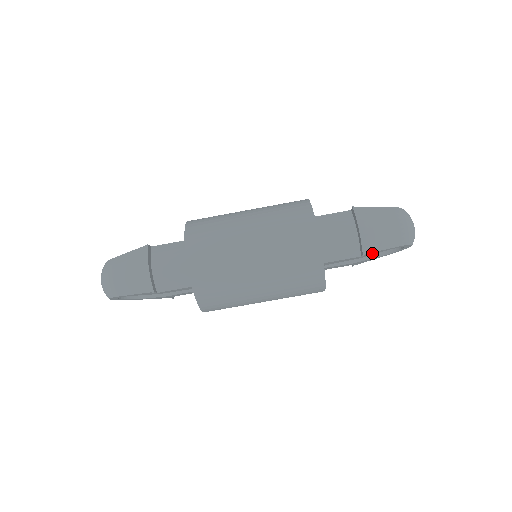
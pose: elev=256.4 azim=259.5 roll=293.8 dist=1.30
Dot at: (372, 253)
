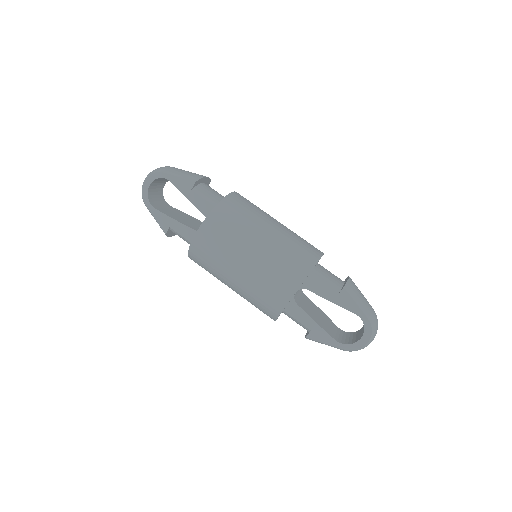
Dot at: (347, 300)
